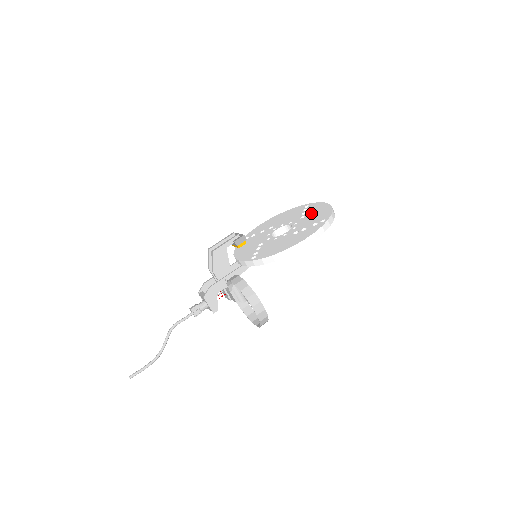
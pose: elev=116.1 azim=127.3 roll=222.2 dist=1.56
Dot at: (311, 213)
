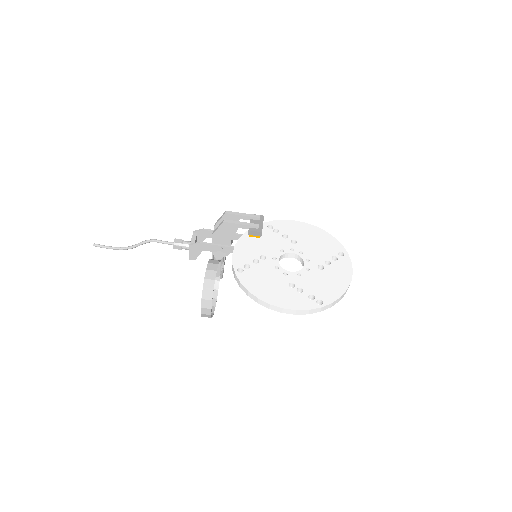
Dot at: (329, 273)
